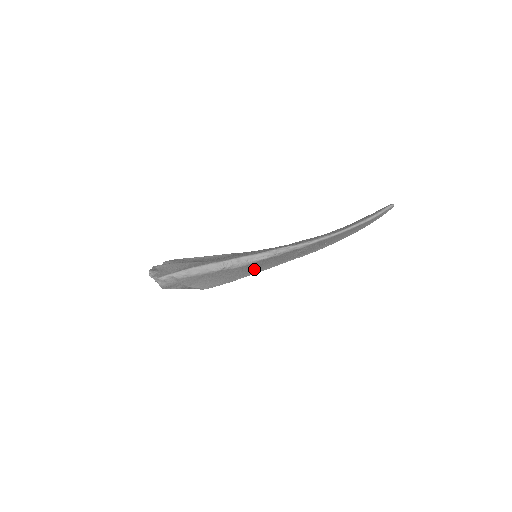
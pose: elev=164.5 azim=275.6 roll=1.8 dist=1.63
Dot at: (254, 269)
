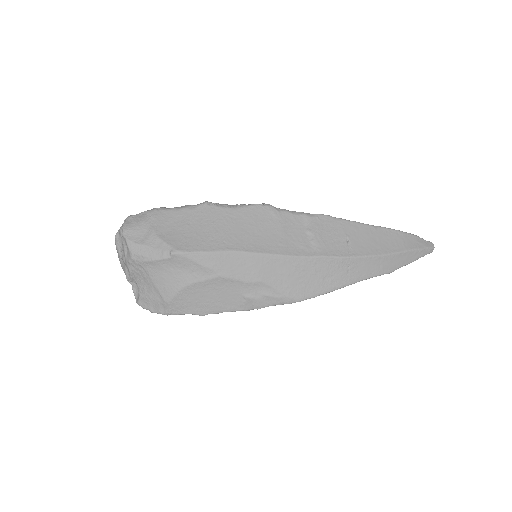
Dot at: (248, 236)
